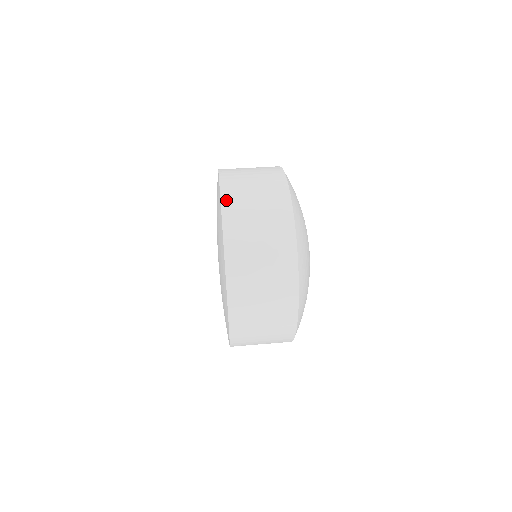
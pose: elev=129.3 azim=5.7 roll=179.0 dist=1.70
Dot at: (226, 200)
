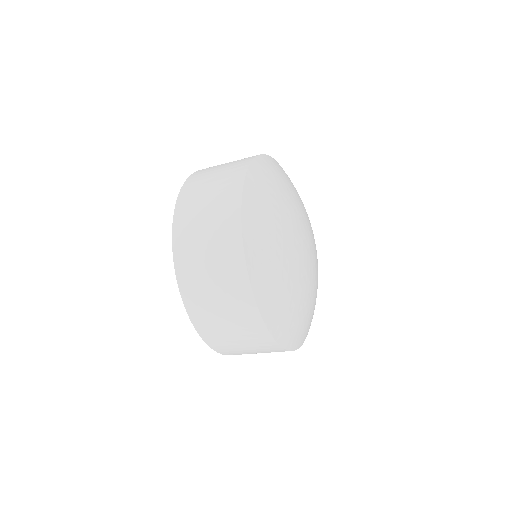
Dot at: (202, 169)
